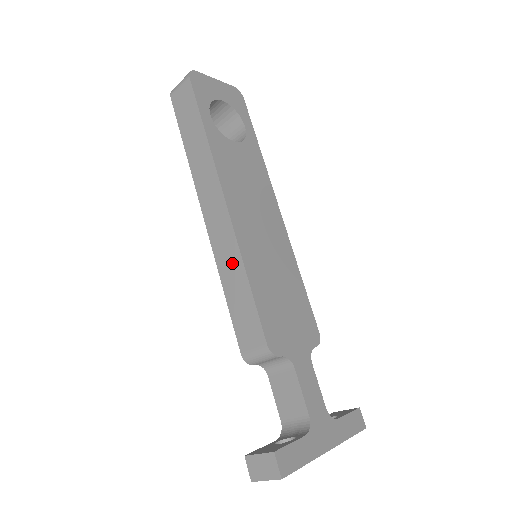
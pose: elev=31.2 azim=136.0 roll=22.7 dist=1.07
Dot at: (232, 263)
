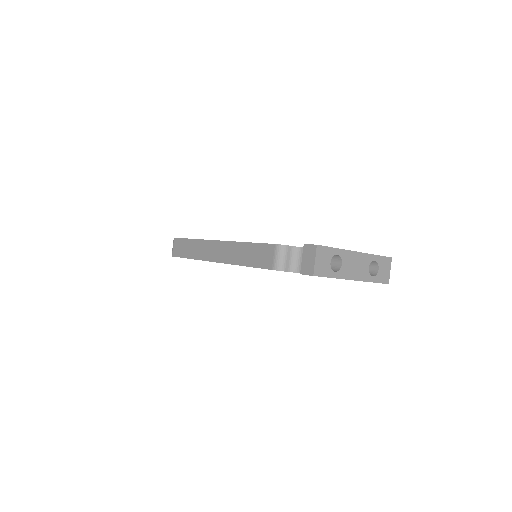
Dot at: (238, 251)
